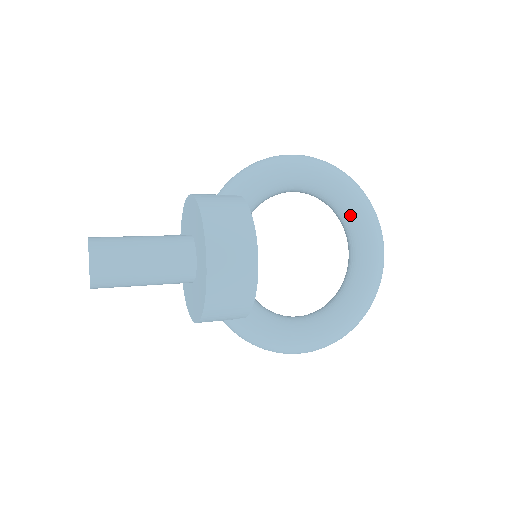
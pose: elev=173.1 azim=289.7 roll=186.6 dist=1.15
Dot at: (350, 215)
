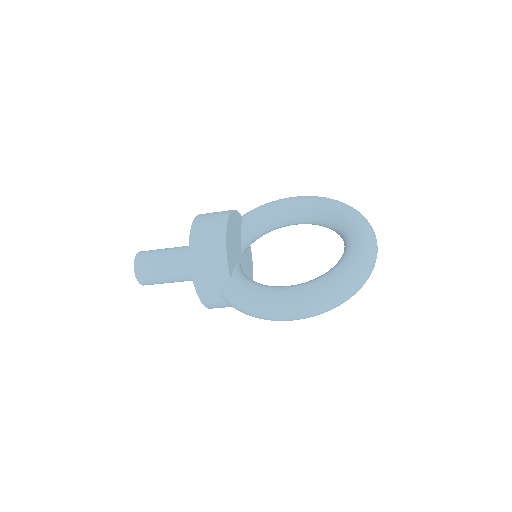
Dot at: (336, 219)
